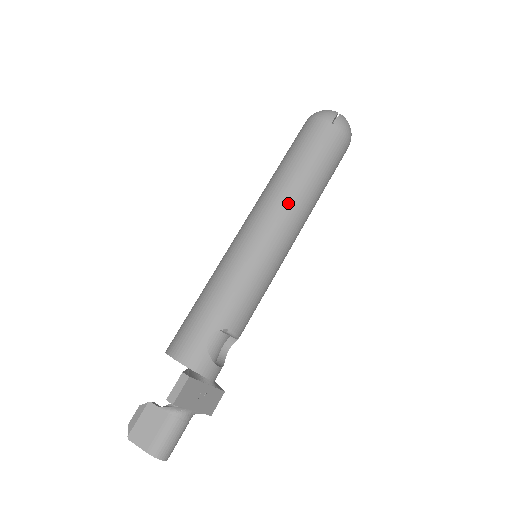
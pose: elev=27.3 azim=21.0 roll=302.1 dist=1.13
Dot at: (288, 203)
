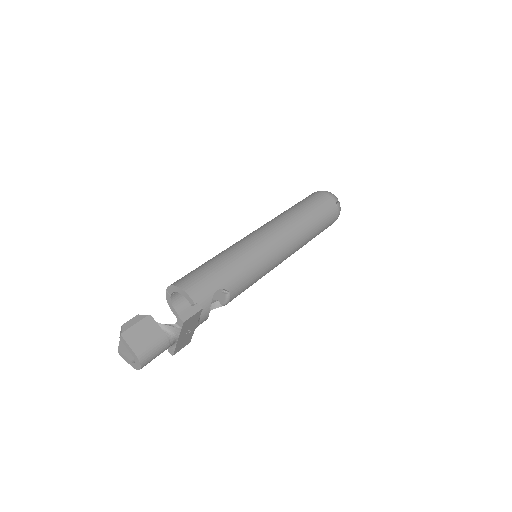
Dot at: (296, 233)
